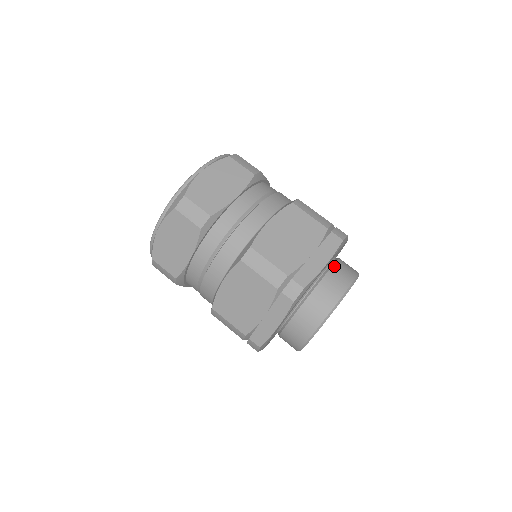
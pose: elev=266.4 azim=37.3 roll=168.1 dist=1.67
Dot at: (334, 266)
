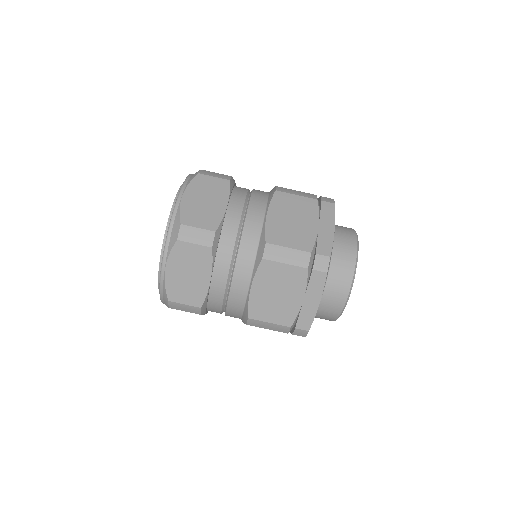
Dot at: (329, 275)
